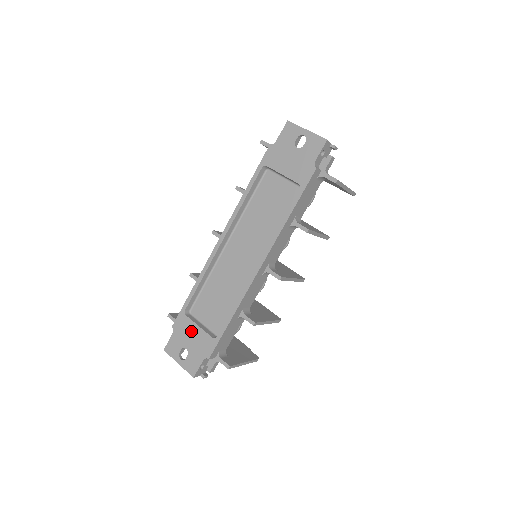
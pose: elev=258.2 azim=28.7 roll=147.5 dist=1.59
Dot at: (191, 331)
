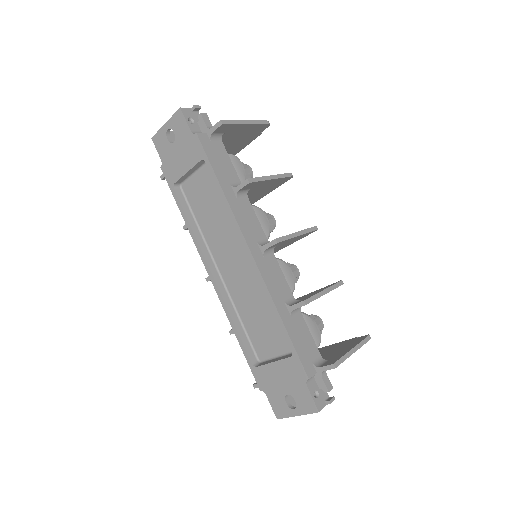
Dot at: (273, 374)
